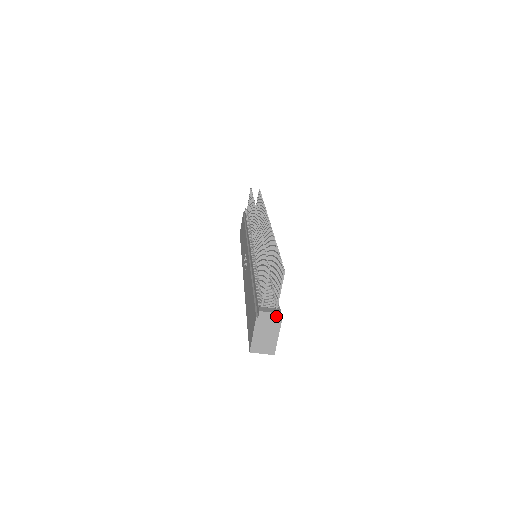
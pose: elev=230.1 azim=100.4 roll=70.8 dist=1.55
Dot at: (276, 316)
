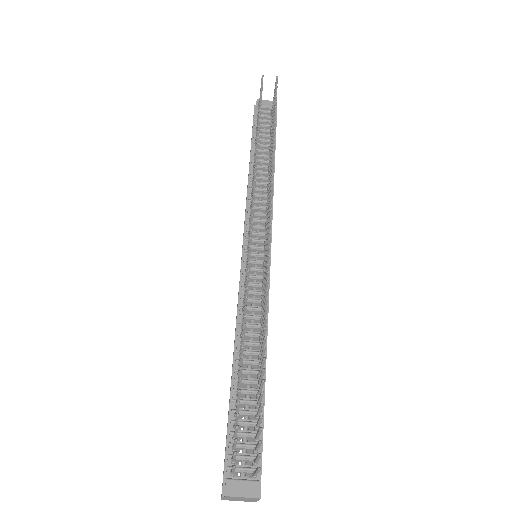
Dot at: (251, 498)
